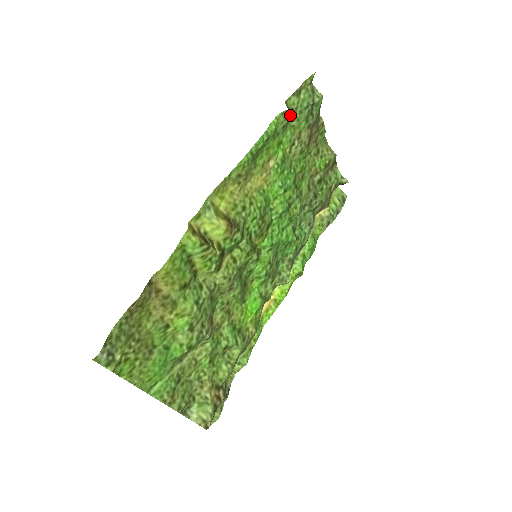
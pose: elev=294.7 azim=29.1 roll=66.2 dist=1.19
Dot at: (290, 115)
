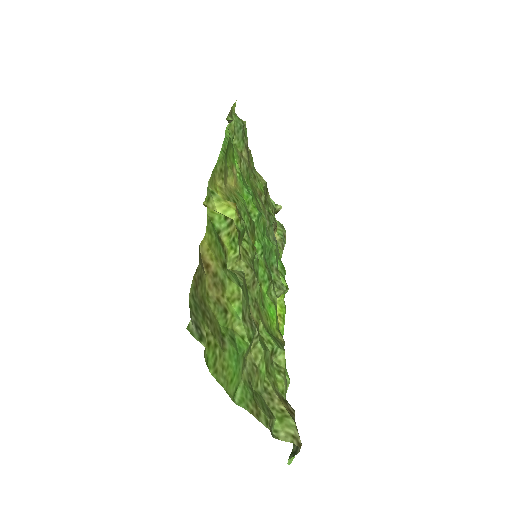
Dot at: occluded
